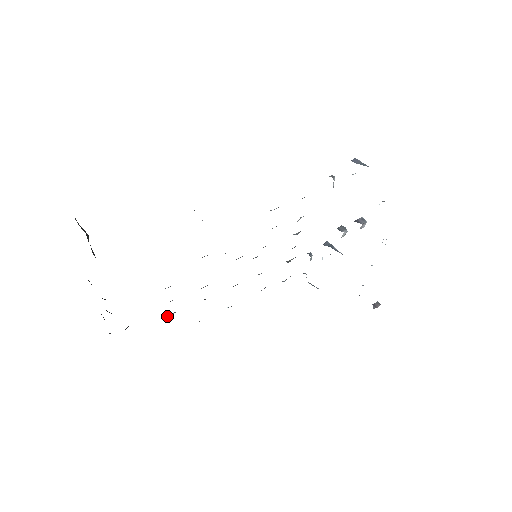
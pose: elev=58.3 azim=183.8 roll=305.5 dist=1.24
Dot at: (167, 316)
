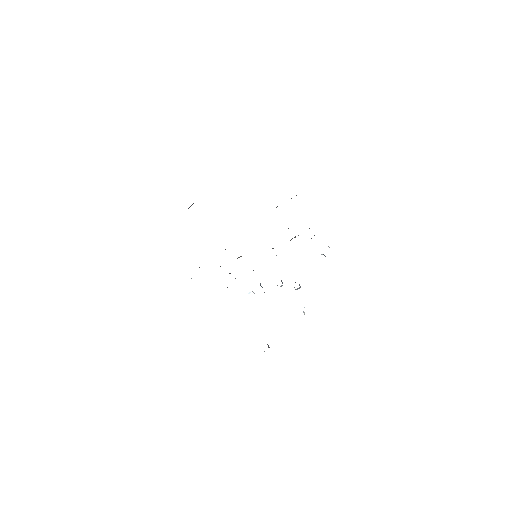
Dot at: occluded
